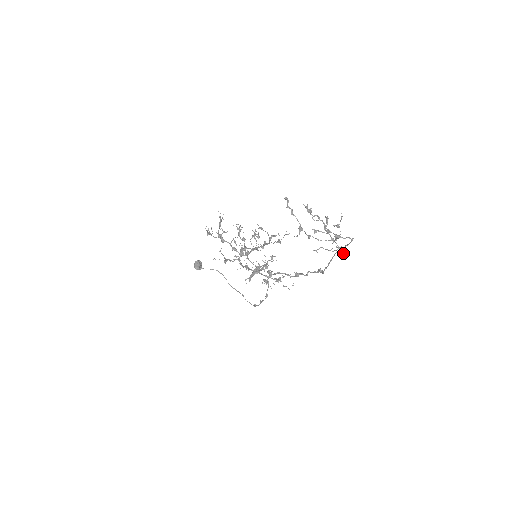
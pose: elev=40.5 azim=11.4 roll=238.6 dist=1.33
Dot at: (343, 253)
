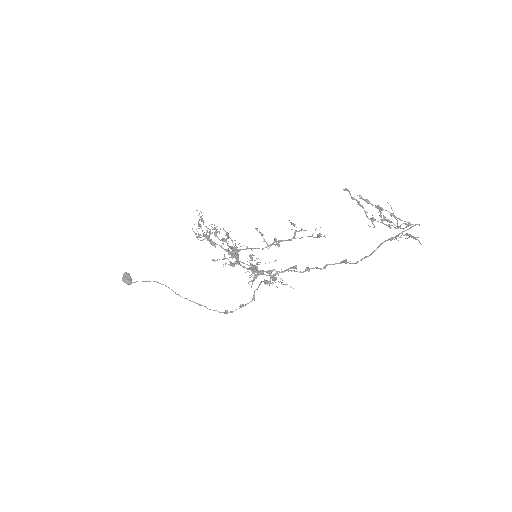
Dot at: occluded
